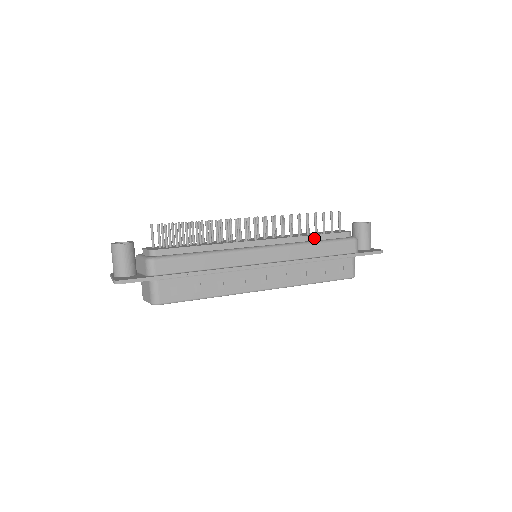
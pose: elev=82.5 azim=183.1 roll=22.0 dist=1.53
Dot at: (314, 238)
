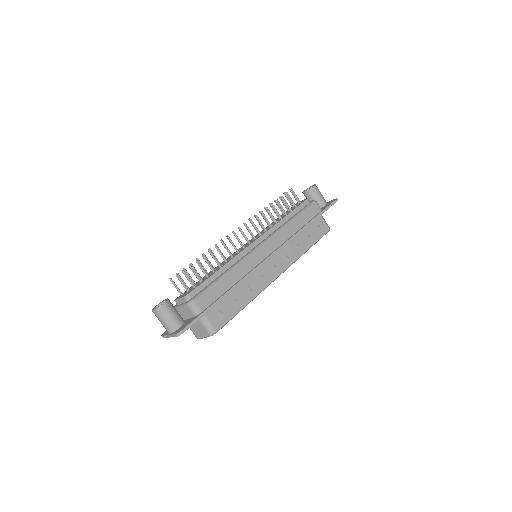
Dot at: (288, 218)
